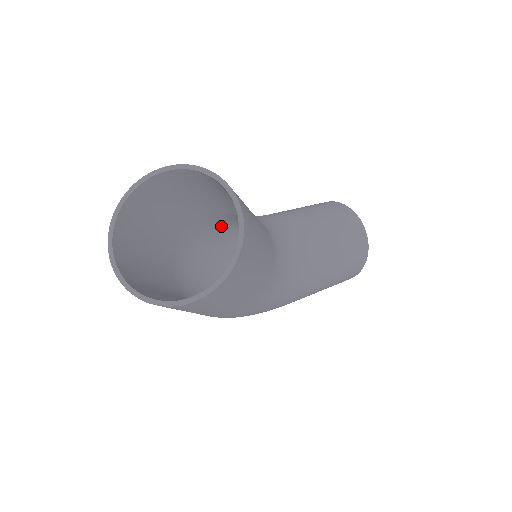
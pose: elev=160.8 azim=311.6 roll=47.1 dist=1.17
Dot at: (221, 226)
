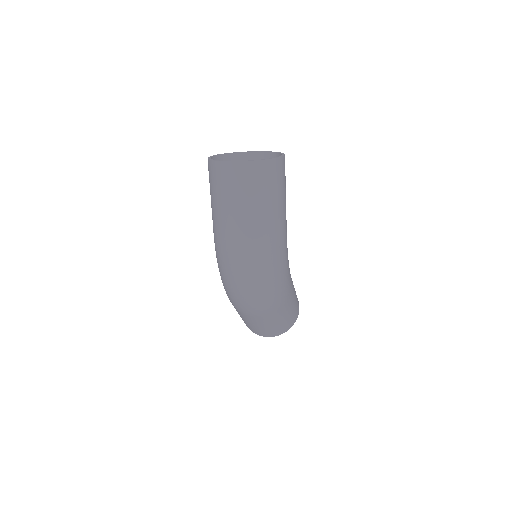
Dot at: occluded
